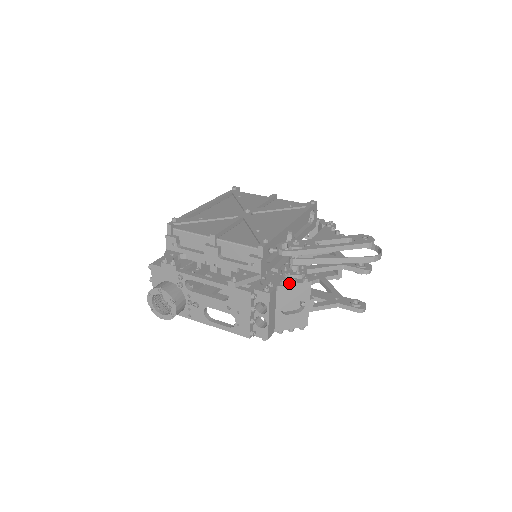
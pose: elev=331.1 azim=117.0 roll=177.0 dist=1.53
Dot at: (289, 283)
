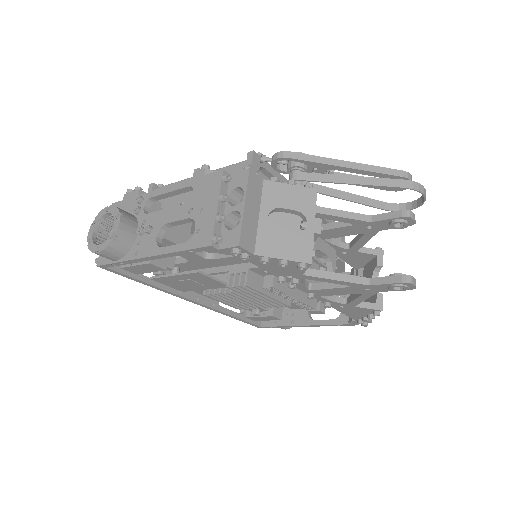
Dot at: (283, 184)
